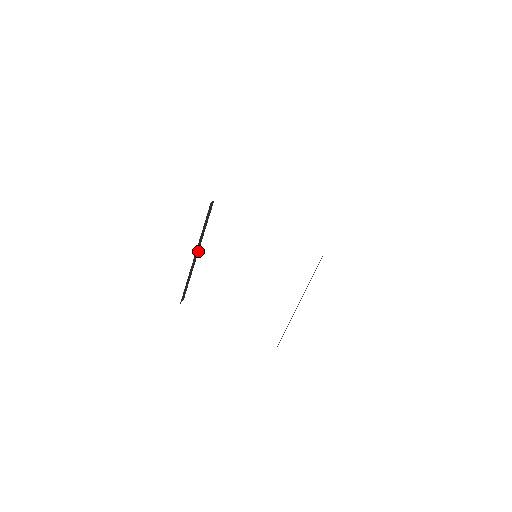
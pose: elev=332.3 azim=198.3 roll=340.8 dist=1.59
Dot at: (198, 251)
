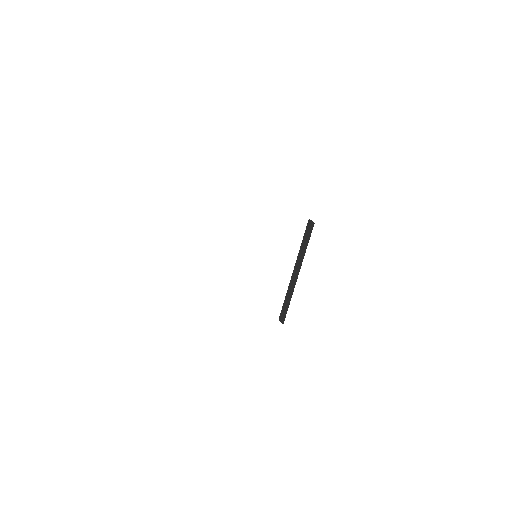
Dot at: occluded
